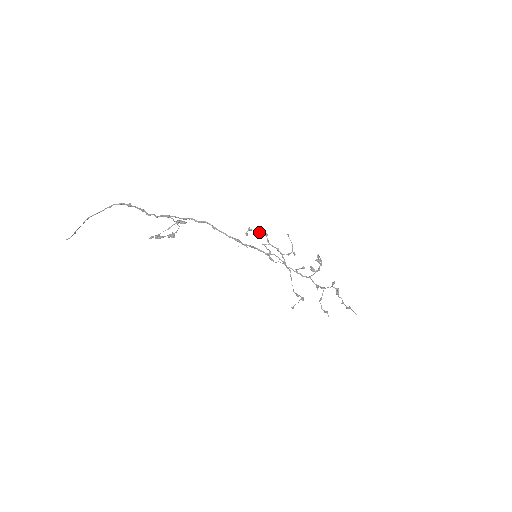
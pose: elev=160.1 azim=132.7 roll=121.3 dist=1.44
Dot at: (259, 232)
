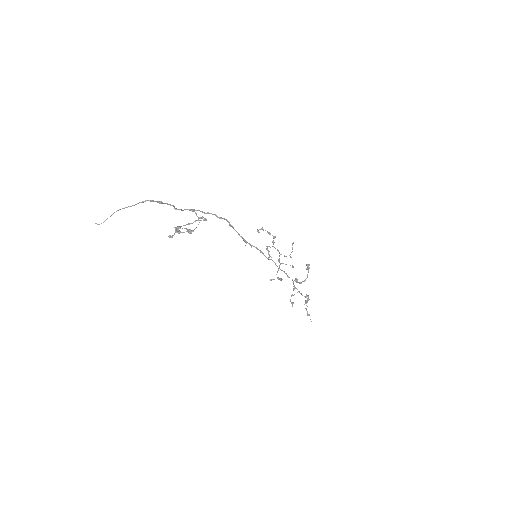
Dot at: (269, 233)
